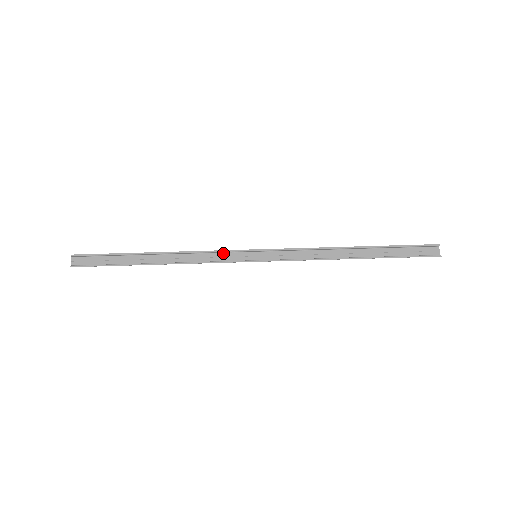
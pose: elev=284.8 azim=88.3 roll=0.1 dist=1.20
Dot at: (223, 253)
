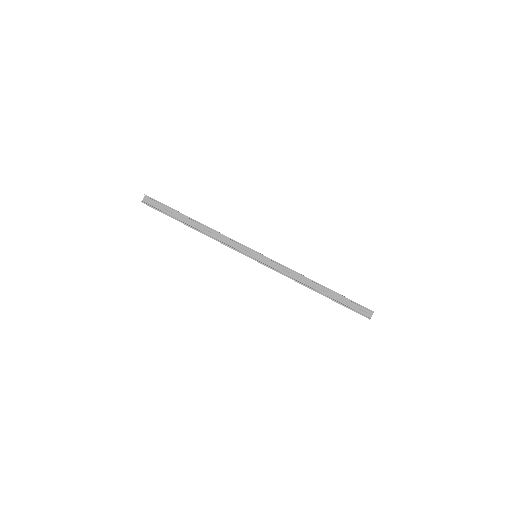
Dot at: (237, 243)
